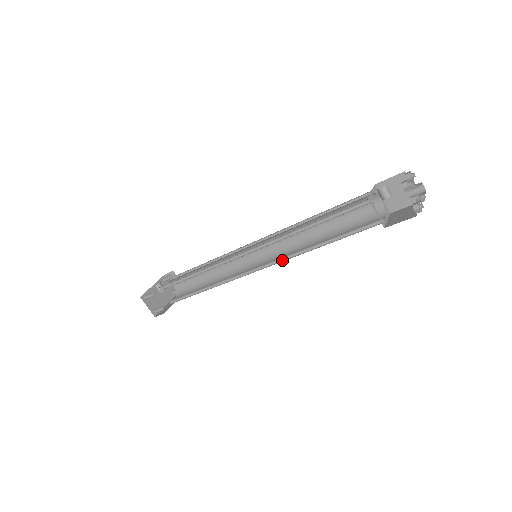
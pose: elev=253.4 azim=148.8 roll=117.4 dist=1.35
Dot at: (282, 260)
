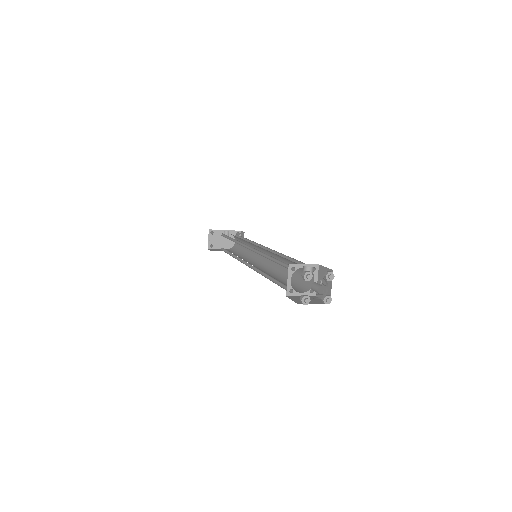
Dot at: (256, 270)
